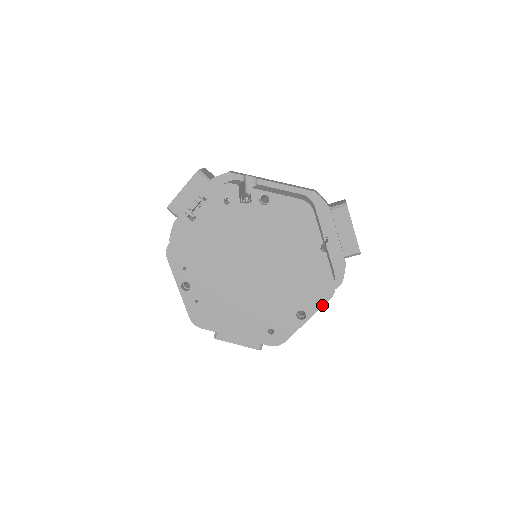
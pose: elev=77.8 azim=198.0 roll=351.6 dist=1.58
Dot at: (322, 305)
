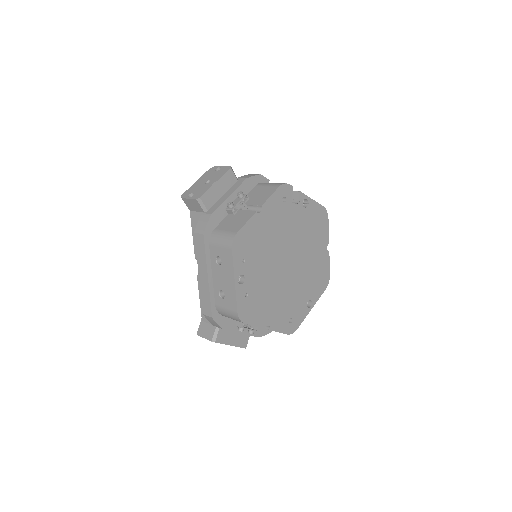
Dot at: (321, 294)
